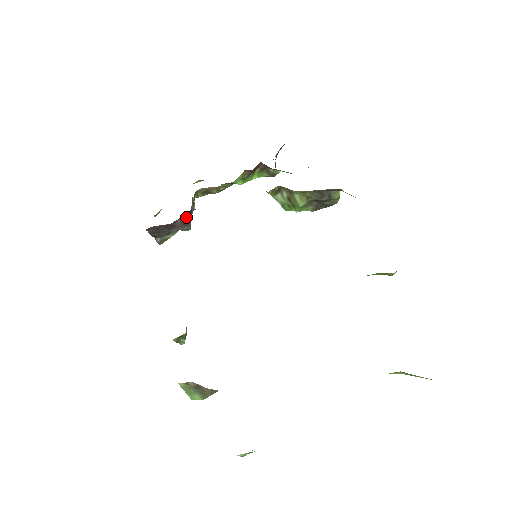
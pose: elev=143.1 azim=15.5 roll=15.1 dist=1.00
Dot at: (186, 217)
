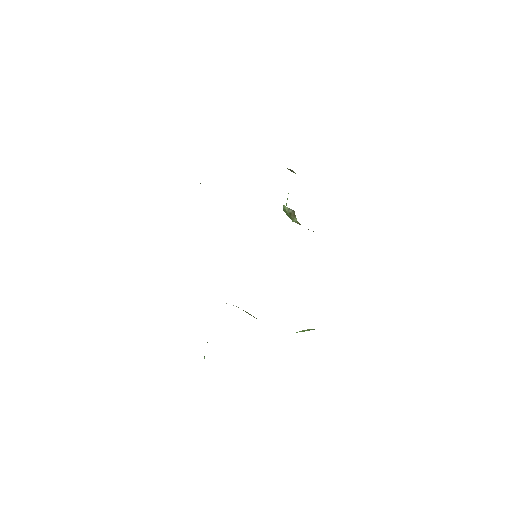
Dot at: occluded
